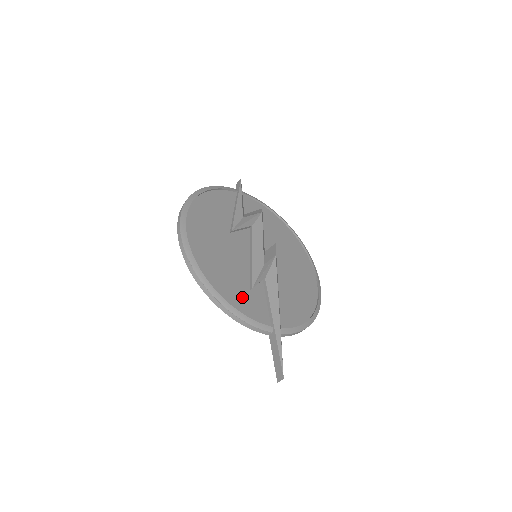
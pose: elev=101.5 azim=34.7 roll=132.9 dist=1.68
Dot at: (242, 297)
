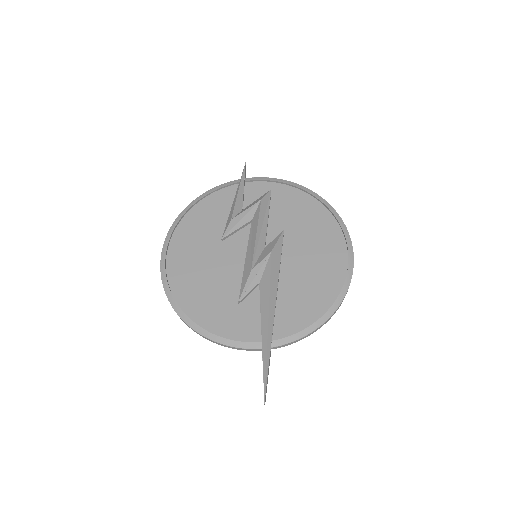
Dot at: (226, 316)
